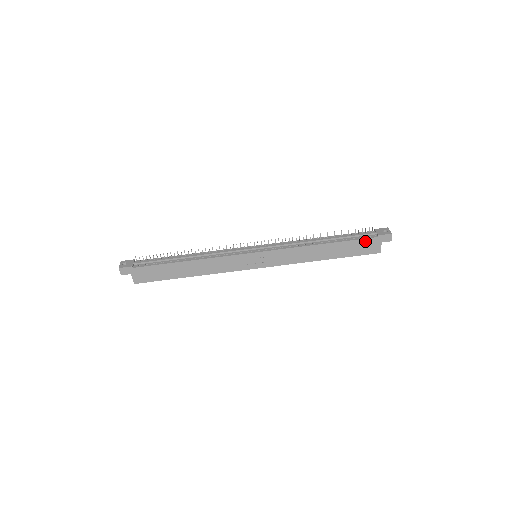
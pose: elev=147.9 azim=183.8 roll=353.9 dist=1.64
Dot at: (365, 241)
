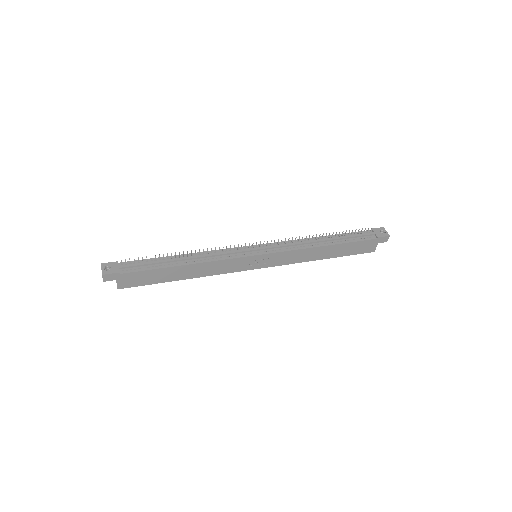
Dot at: (364, 242)
